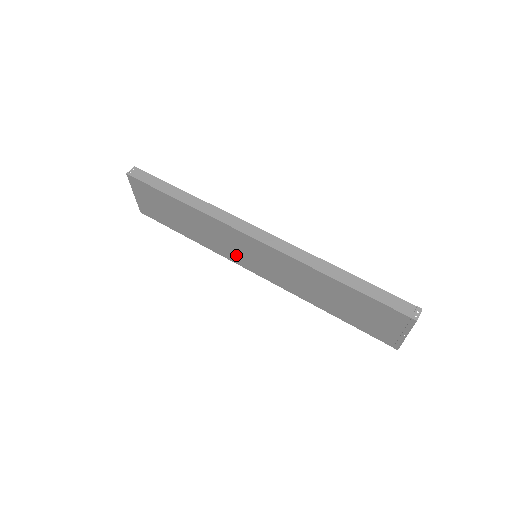
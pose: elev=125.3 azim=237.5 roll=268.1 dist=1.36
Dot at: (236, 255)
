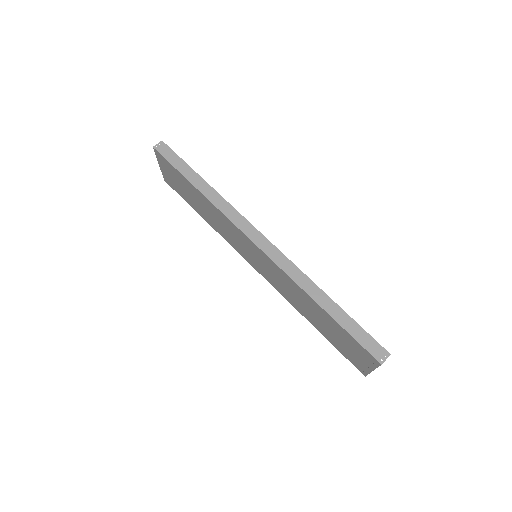
Dot at: (240, 248)
